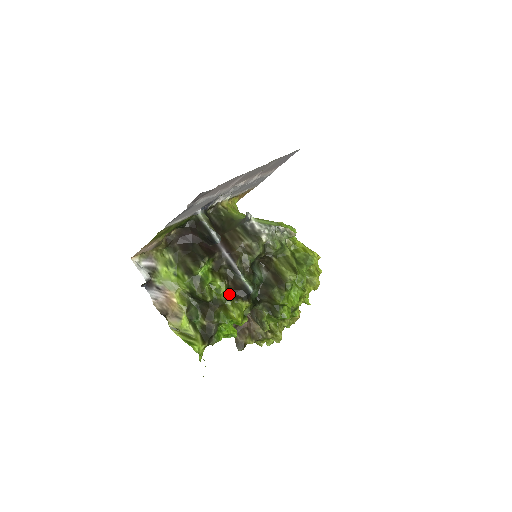
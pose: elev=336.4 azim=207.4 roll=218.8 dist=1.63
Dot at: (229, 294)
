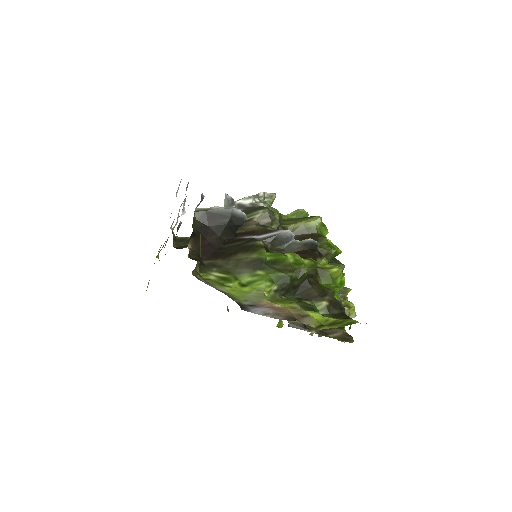
Dot at: (307, 259)
